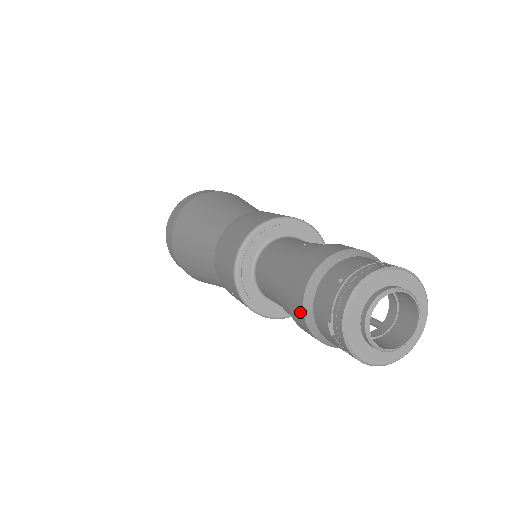
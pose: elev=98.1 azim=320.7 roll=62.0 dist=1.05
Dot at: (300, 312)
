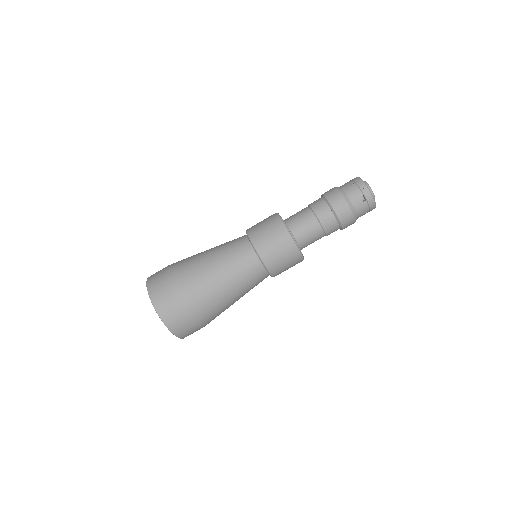
Dot at: (346, 206)
